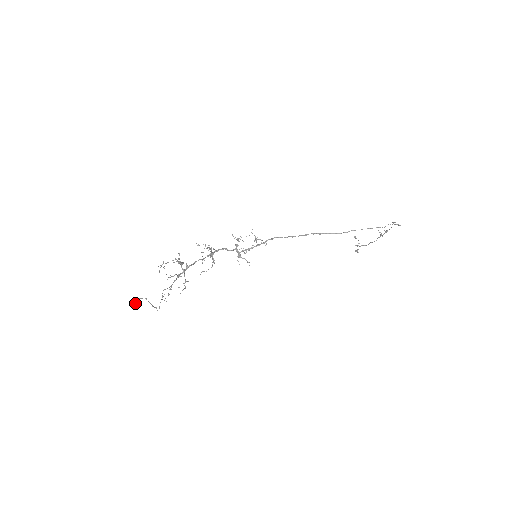
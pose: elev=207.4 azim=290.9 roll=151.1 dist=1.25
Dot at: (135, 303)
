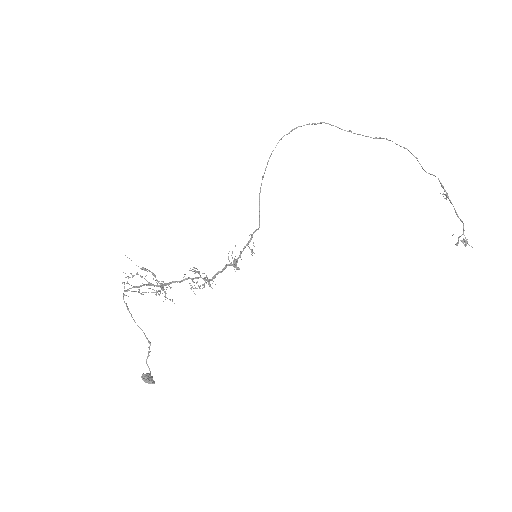
Dot at: (143, 374)
